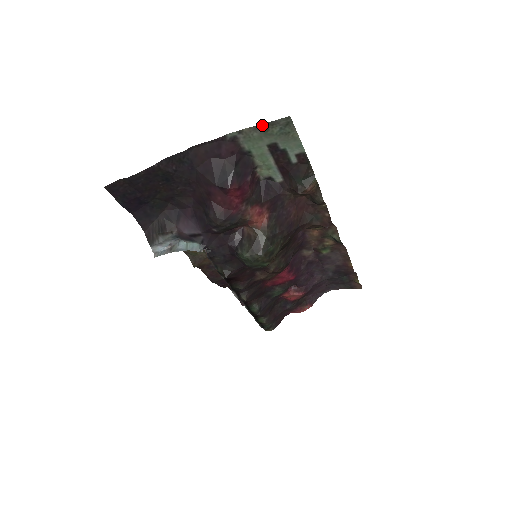
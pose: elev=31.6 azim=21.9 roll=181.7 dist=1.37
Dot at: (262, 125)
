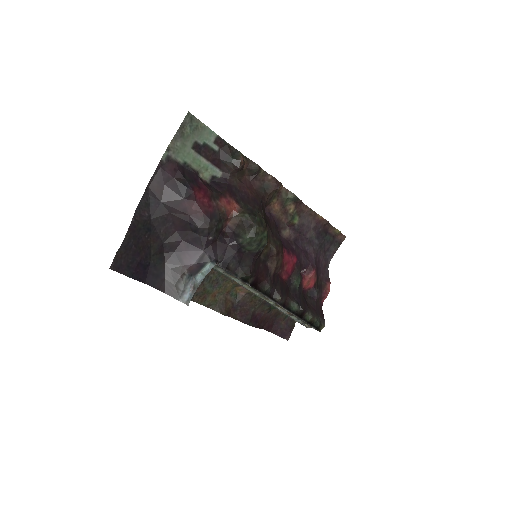
Dot at: (177, 132)
